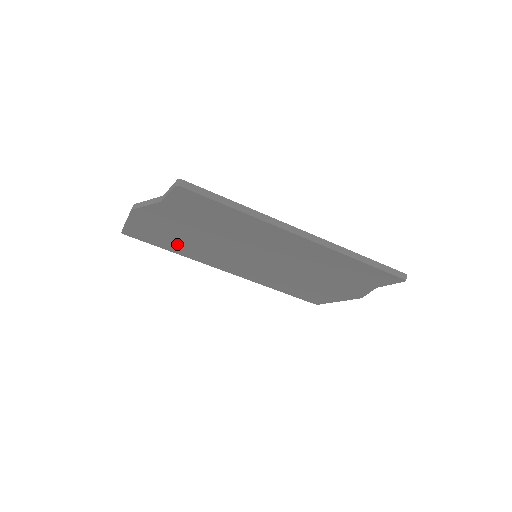
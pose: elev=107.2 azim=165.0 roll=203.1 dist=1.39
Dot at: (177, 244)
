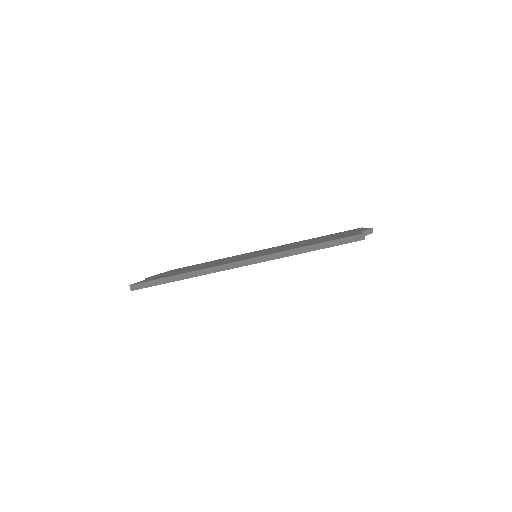
Dot at: occluded
